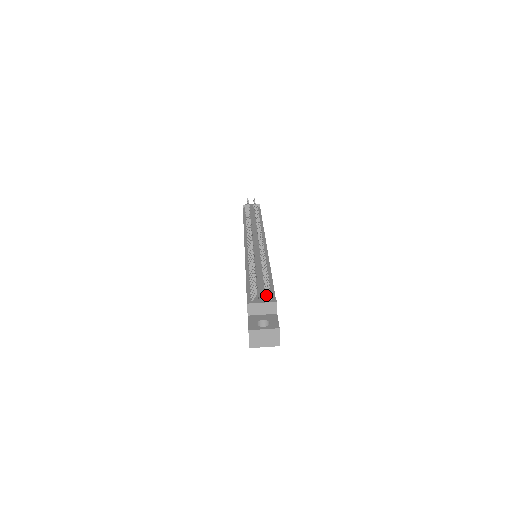
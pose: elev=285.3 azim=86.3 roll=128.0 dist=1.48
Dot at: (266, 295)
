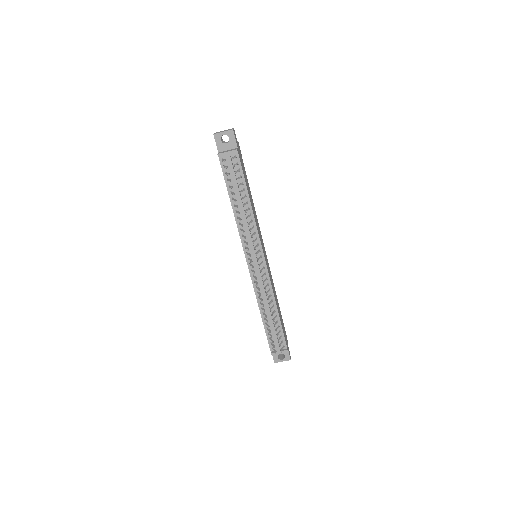
Dot at: (280, 341)
